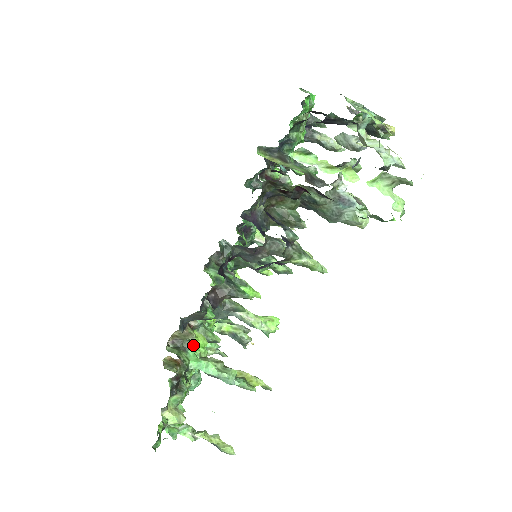
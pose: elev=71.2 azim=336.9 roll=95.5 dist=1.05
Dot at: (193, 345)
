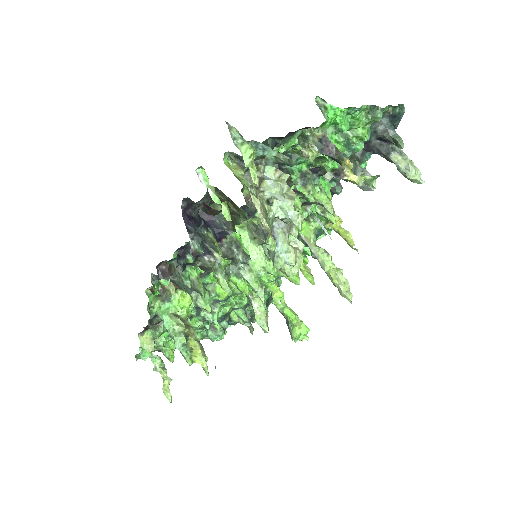
Dot at: (172, 301)
